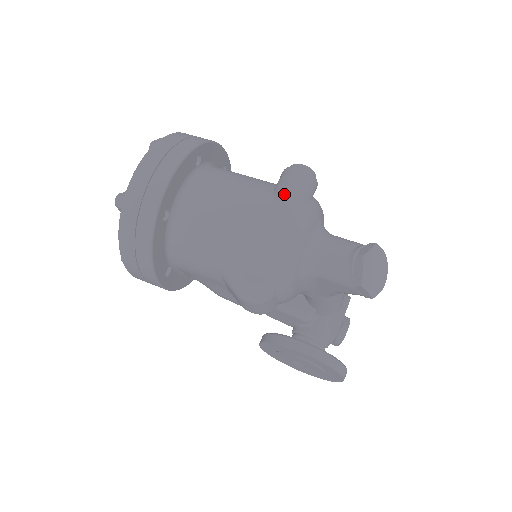
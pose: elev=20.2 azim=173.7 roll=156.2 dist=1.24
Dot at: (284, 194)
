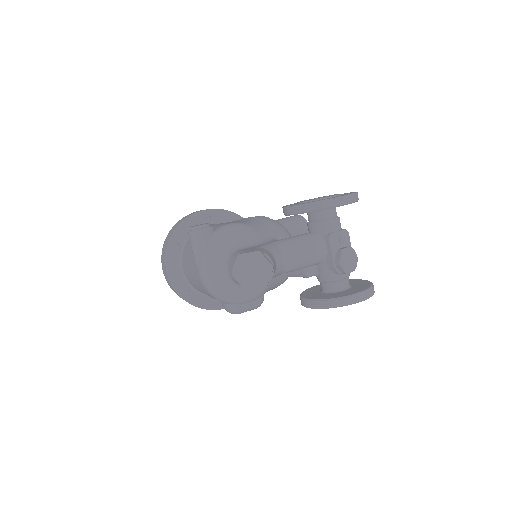
Dot at: (193, 256)
